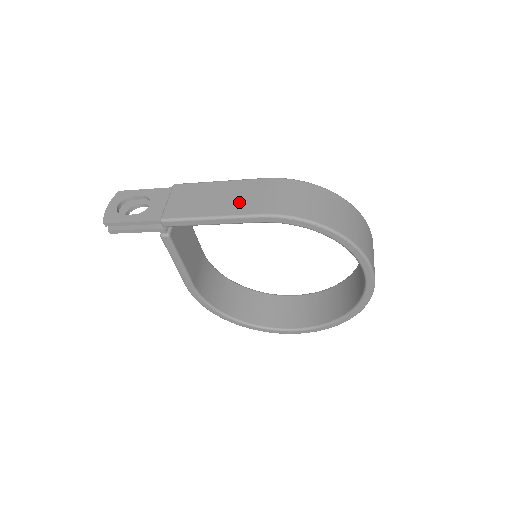
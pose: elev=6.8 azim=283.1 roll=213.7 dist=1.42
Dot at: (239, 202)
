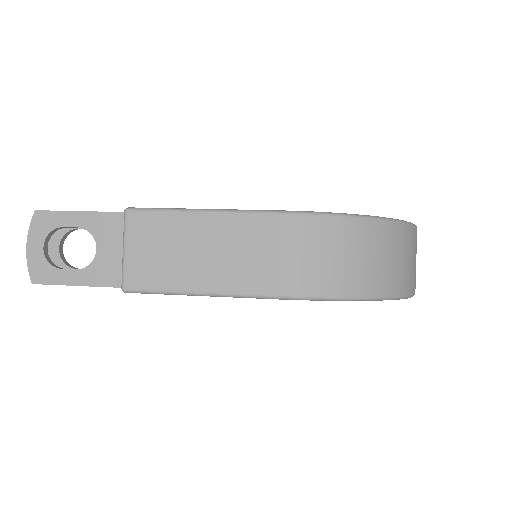
Dot at: (241, 266)
